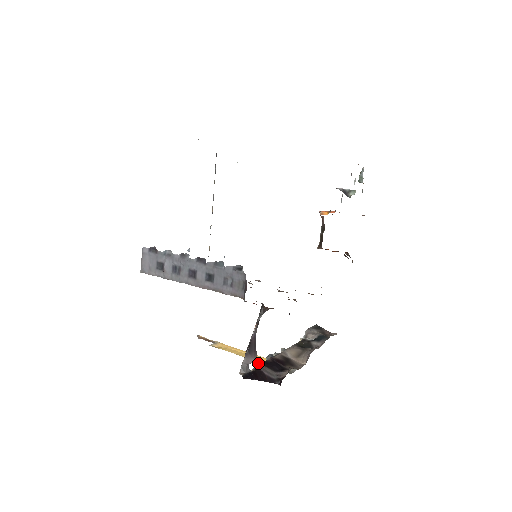
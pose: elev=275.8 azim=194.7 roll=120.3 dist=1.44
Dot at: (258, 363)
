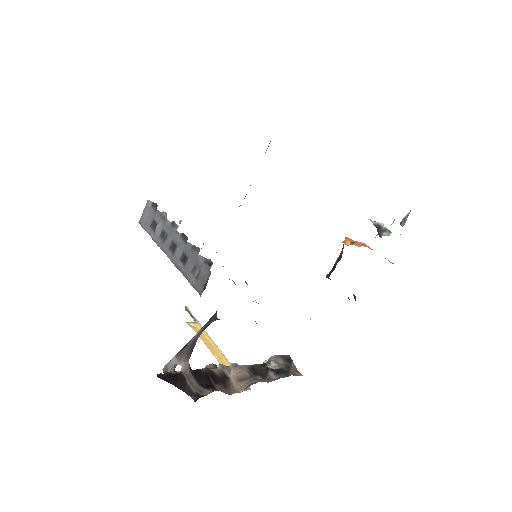
Dot at: (186, 368)
